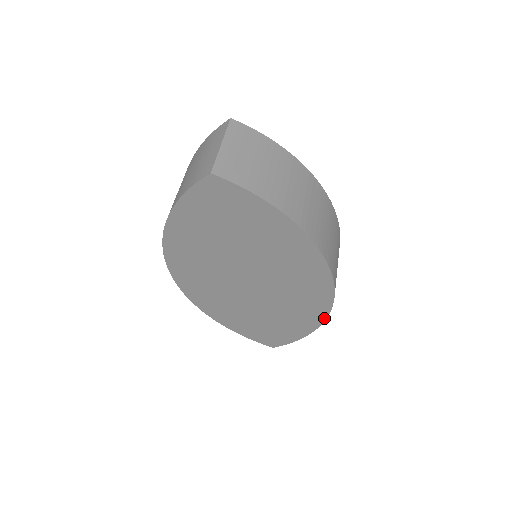
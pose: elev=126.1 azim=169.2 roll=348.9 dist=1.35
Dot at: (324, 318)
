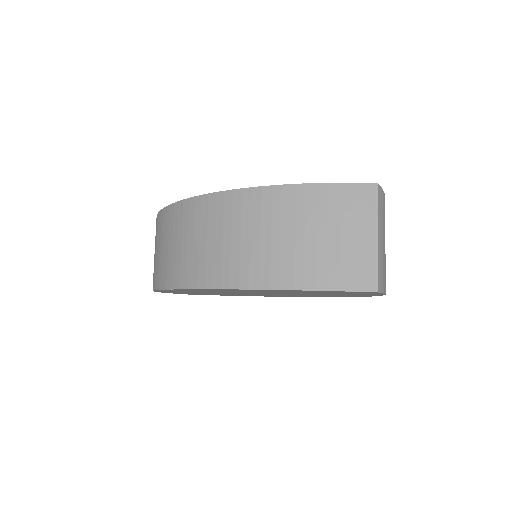
Dot at: occluded
